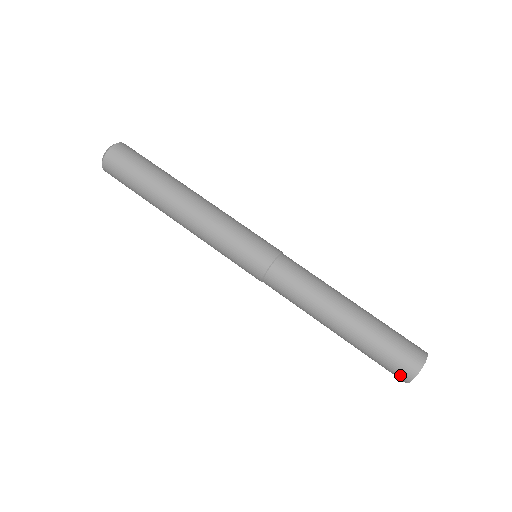
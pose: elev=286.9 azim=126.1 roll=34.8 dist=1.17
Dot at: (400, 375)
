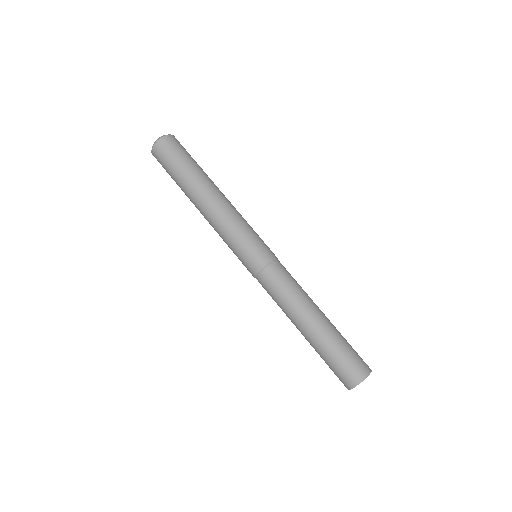
Dot at: occluded
